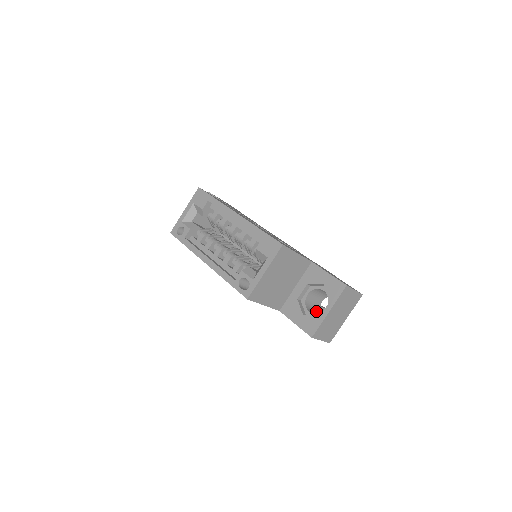
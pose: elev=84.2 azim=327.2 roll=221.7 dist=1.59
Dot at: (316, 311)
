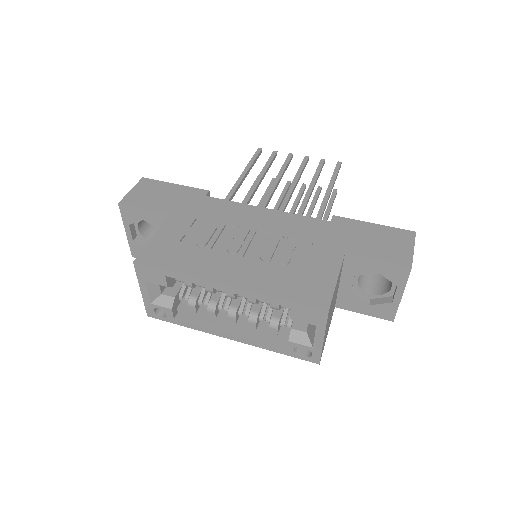
Dot at: occluded
